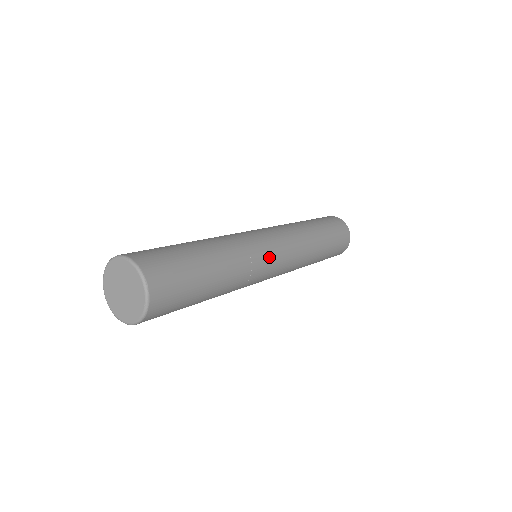
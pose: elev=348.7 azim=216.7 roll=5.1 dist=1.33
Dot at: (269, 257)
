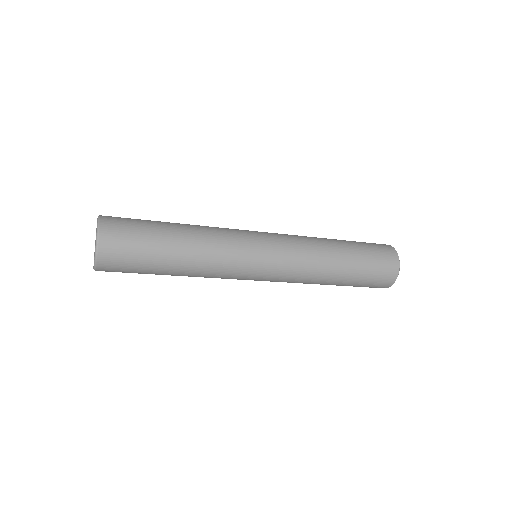
Dot at: (251, 264)
